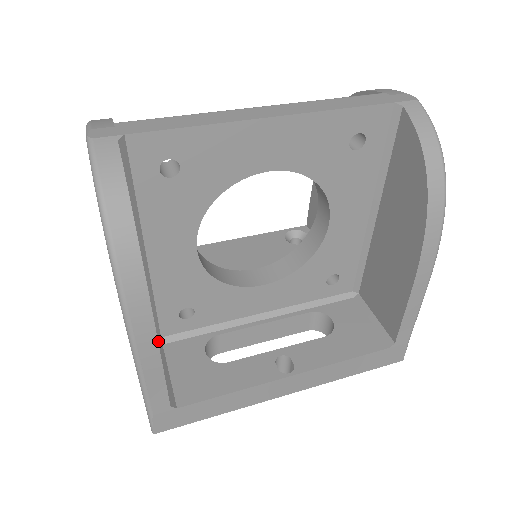
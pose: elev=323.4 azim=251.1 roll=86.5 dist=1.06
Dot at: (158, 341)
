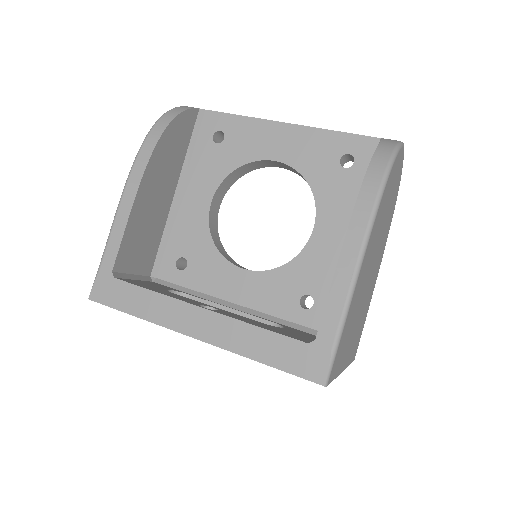
Dot at: (152, 277)
